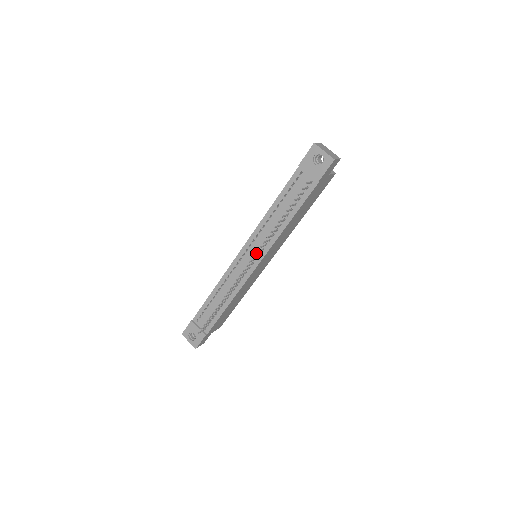
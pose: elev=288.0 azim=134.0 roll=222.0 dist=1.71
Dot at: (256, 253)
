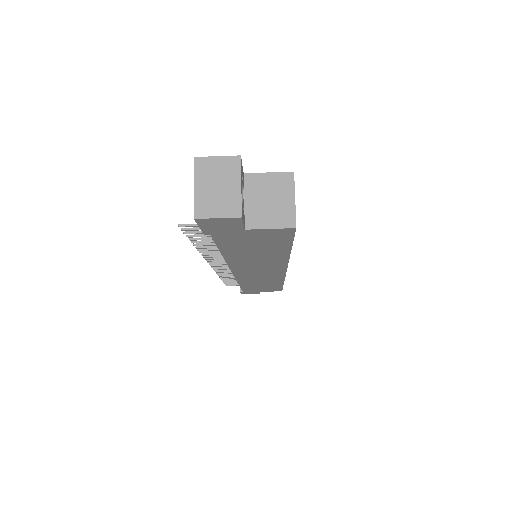
Dot at: occluded
